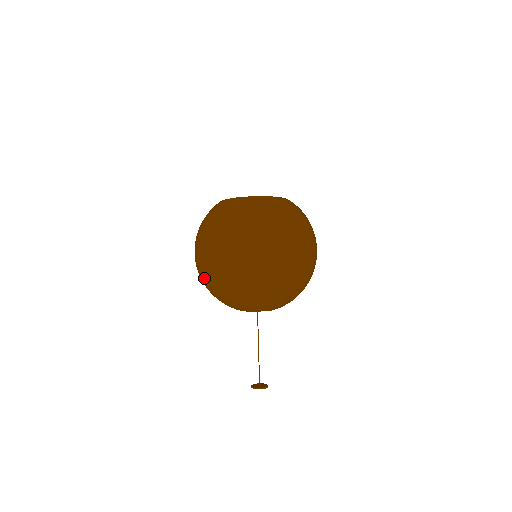
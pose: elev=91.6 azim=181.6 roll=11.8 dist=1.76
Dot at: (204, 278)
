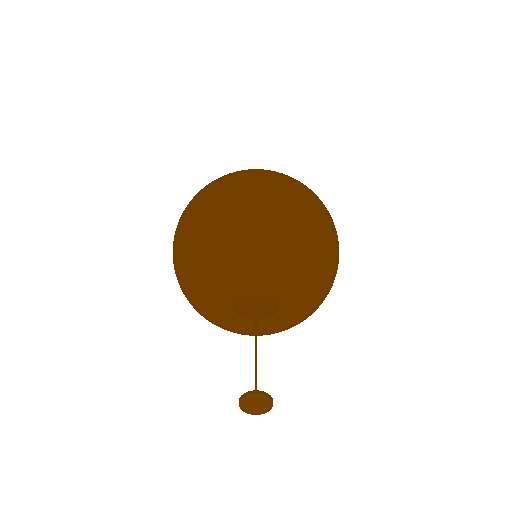
Dot at: (176, 258)
